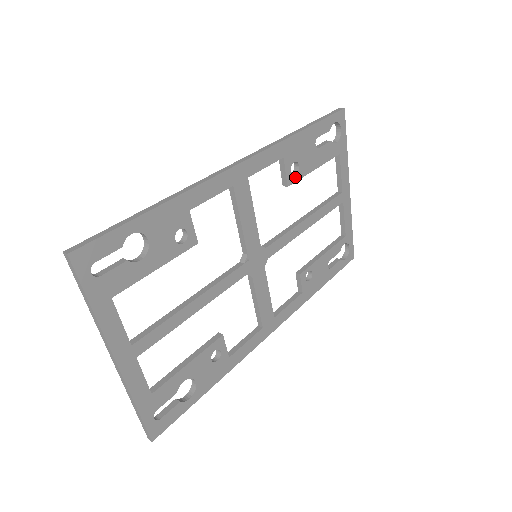
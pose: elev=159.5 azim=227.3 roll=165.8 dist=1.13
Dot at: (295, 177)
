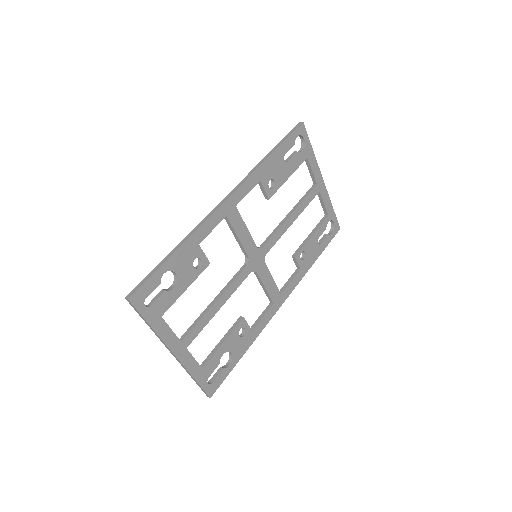
Dot at: (273, 190)
